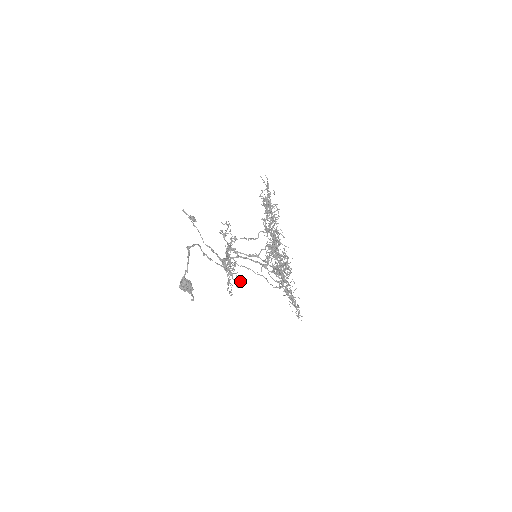
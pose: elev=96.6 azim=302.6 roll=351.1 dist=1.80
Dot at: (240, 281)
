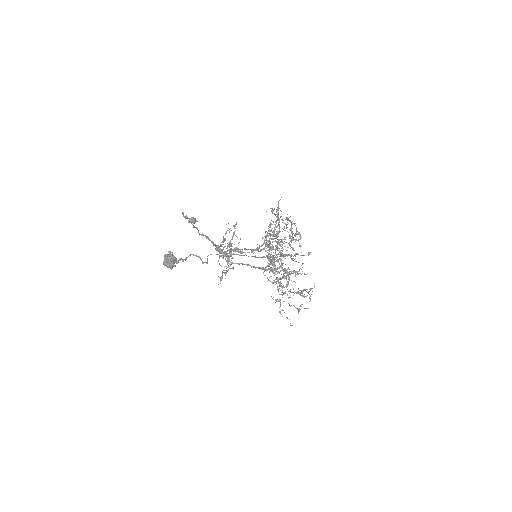
Dot at: occluded
